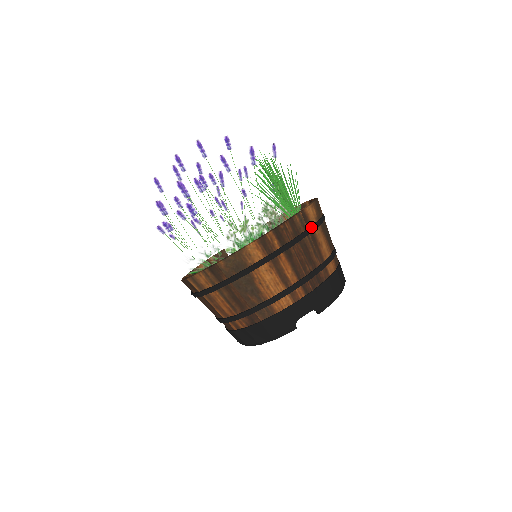
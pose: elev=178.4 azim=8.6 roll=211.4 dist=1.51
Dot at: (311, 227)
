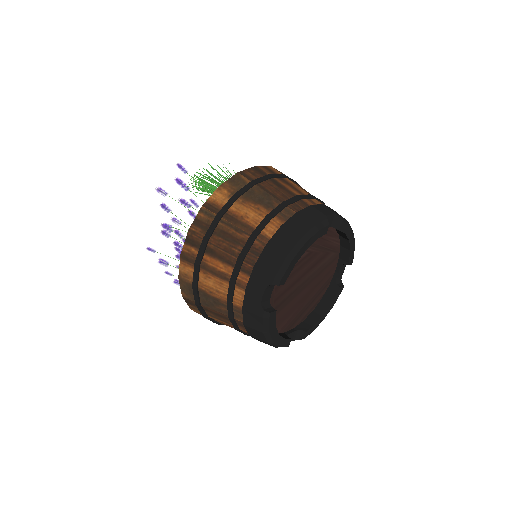
Dot at: (221, 210)
